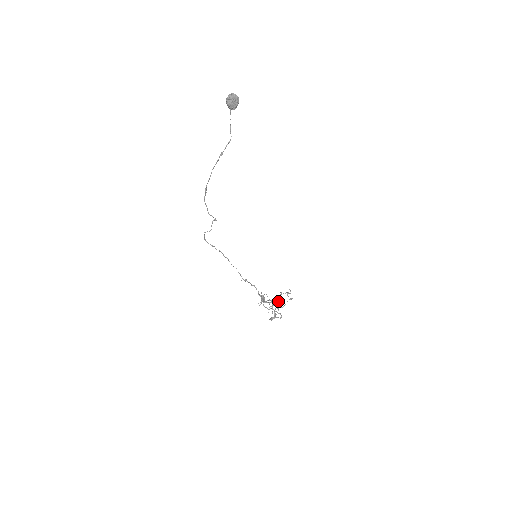
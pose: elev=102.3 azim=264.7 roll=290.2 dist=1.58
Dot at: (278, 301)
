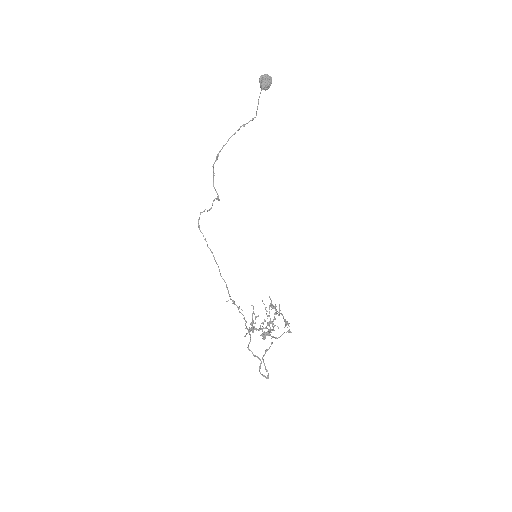
Dot at: occluded
